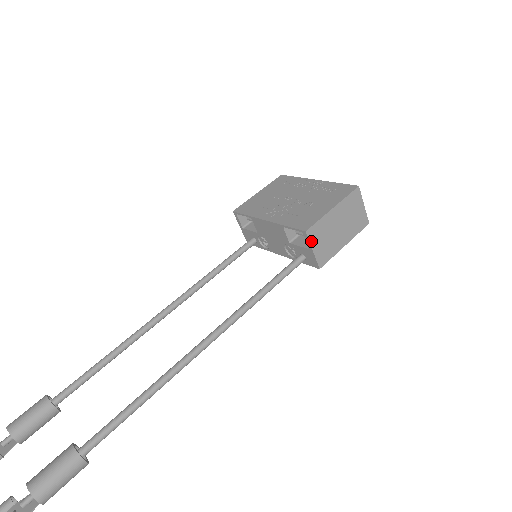
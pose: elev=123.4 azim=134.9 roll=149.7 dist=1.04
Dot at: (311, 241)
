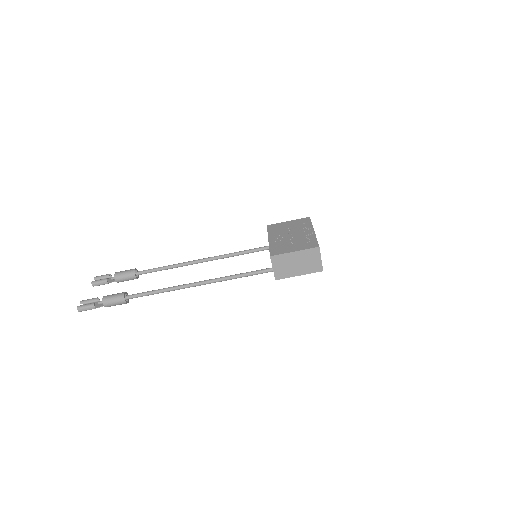
Dot at: (273, 263)
